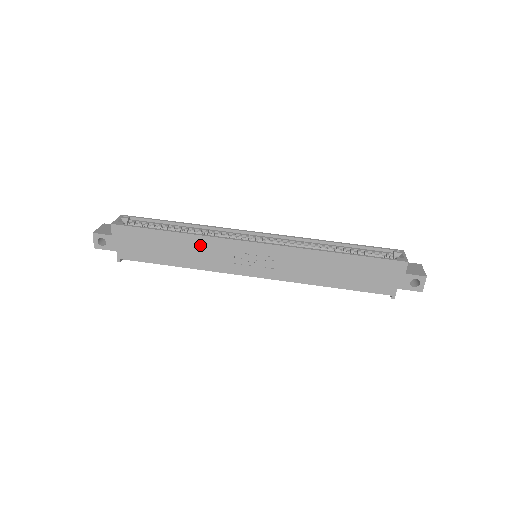
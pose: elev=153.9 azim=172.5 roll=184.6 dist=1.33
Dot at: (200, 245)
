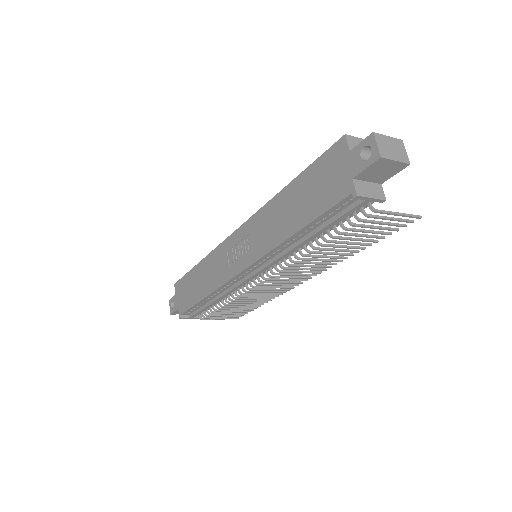
Dot at: (210, 264)
